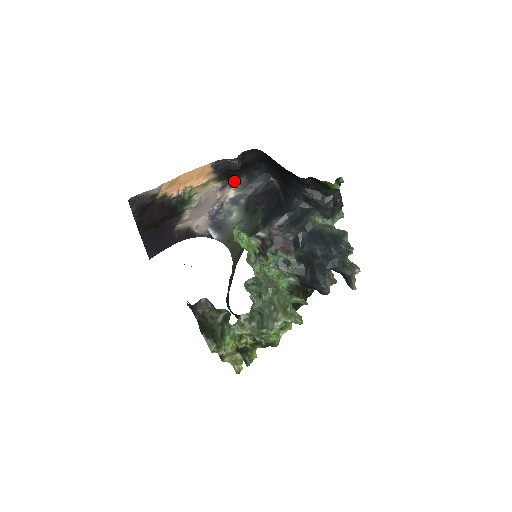
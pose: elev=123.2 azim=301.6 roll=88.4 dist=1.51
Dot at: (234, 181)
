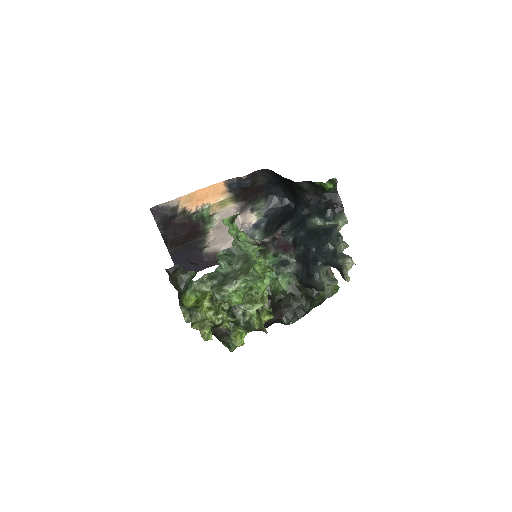
Dot at: (254, 205)
